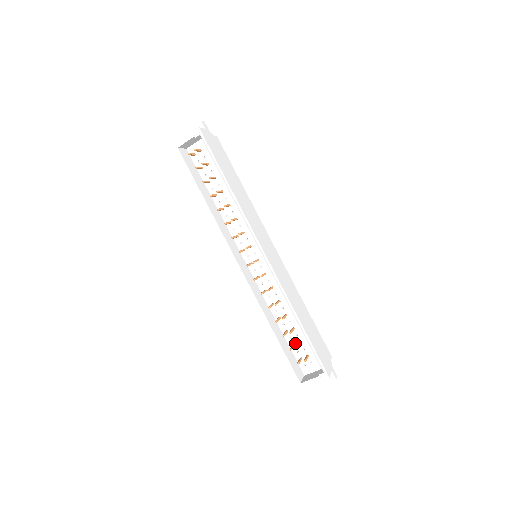
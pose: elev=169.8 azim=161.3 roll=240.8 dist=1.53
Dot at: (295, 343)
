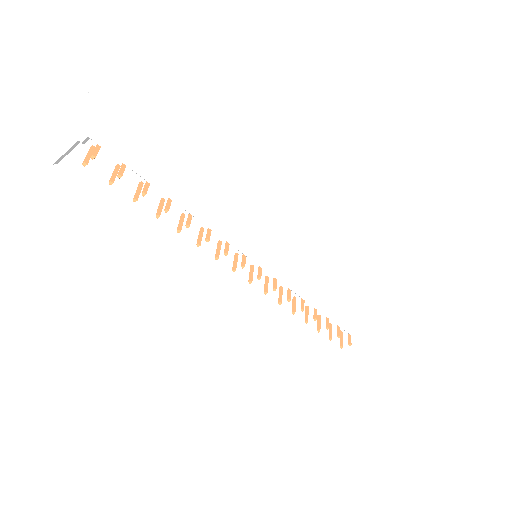
Dot at: (331, 323)
